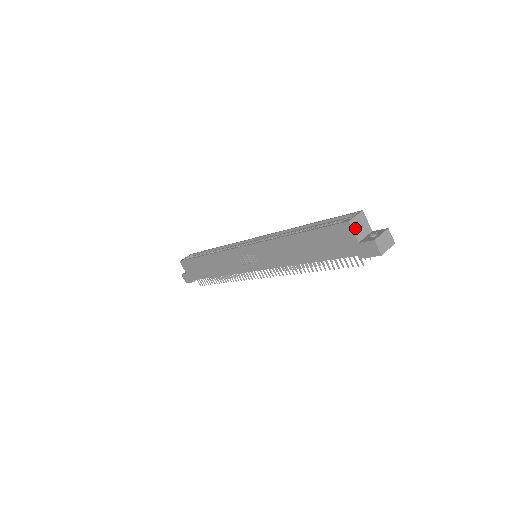
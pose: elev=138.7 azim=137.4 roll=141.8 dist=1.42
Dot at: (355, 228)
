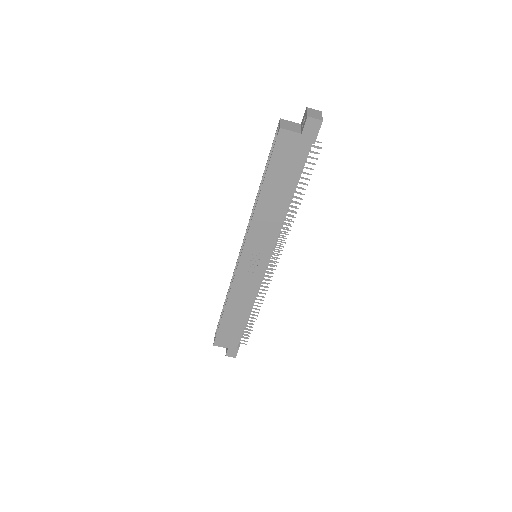
Dot at: (288, 129)
